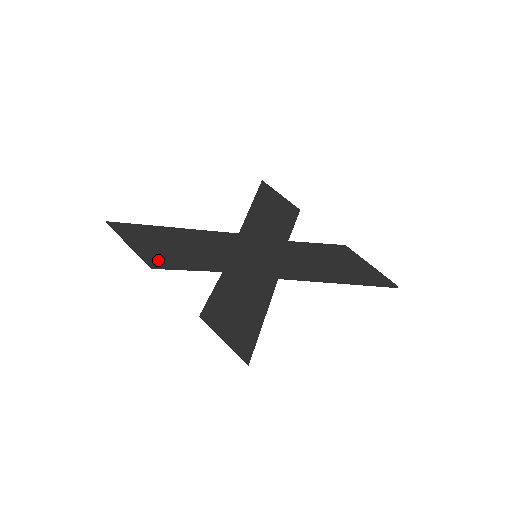
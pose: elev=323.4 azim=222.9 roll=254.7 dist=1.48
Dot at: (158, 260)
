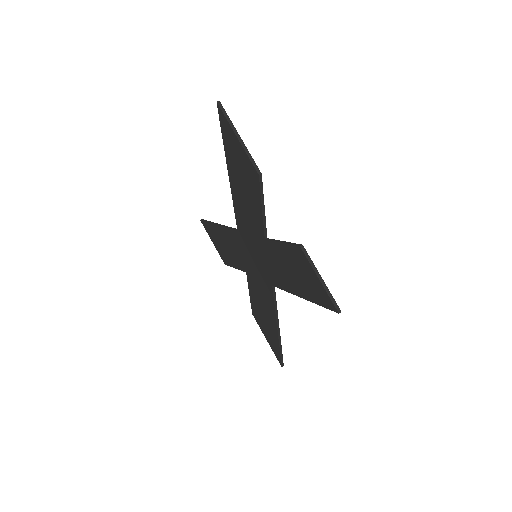
Dot at: occluded
